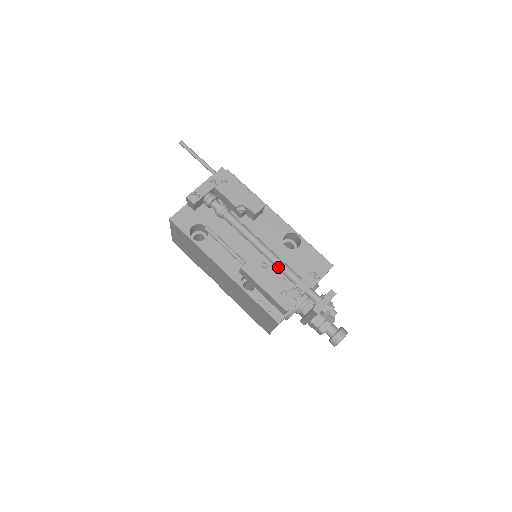
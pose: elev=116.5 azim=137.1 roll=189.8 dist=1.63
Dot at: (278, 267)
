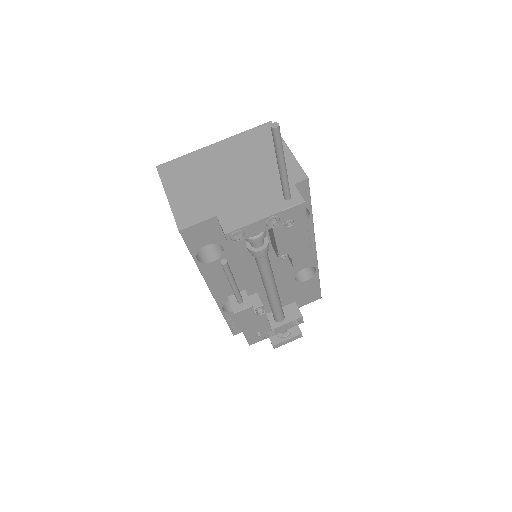
Dot at: (272, 308)
